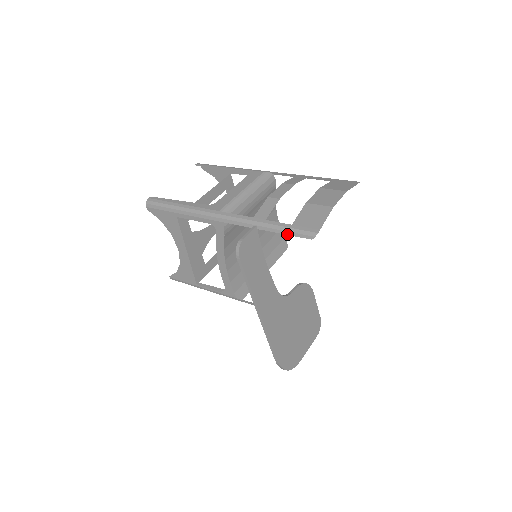
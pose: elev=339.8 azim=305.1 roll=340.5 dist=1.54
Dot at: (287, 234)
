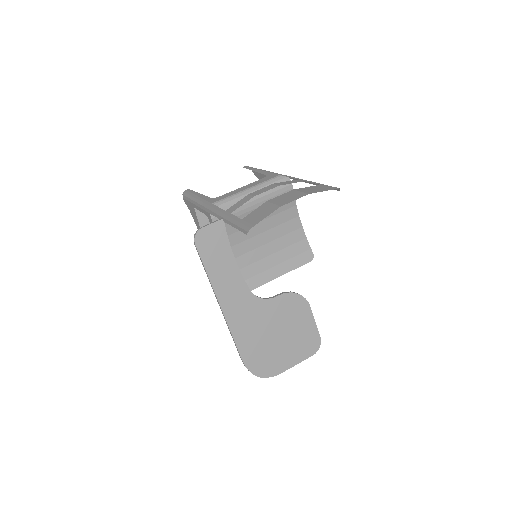
Dot at: (236, 228)
